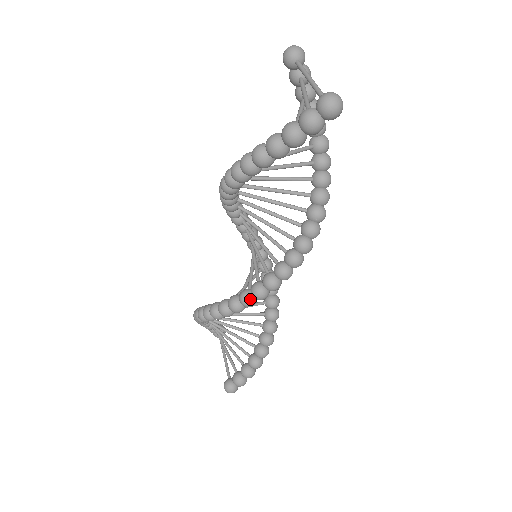
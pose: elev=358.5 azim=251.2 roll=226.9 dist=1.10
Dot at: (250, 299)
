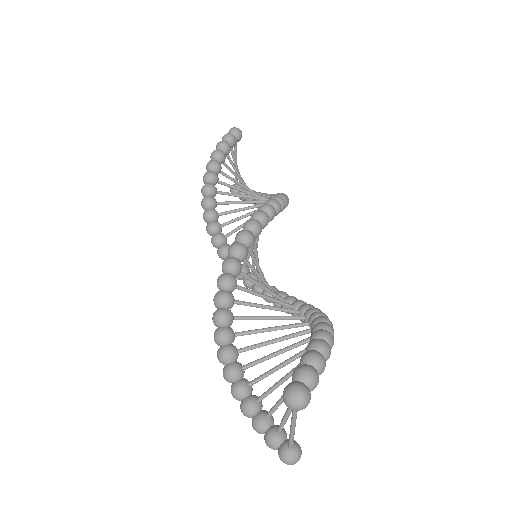
Dot at: occluded
